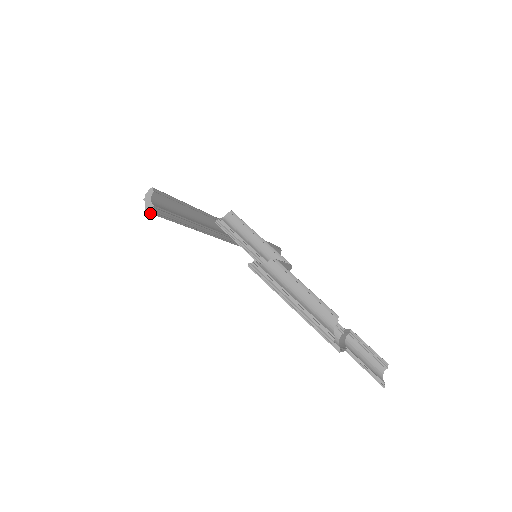
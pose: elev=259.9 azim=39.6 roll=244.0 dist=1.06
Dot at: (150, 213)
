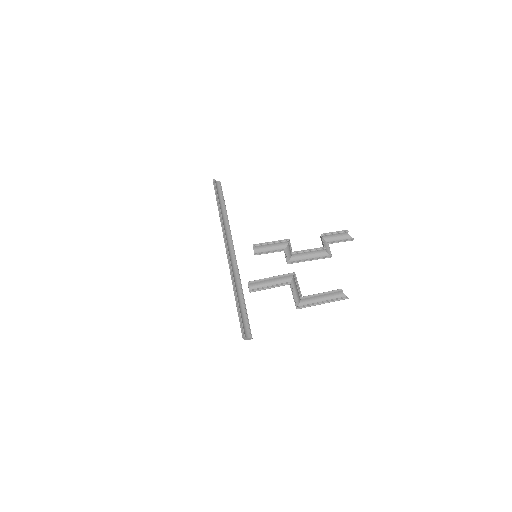
Dot at: (250, 338)
